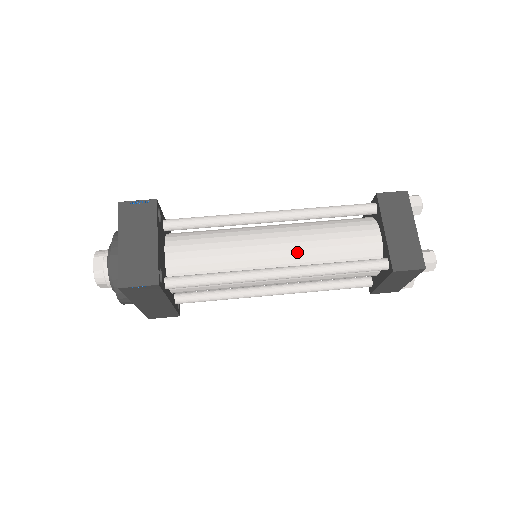
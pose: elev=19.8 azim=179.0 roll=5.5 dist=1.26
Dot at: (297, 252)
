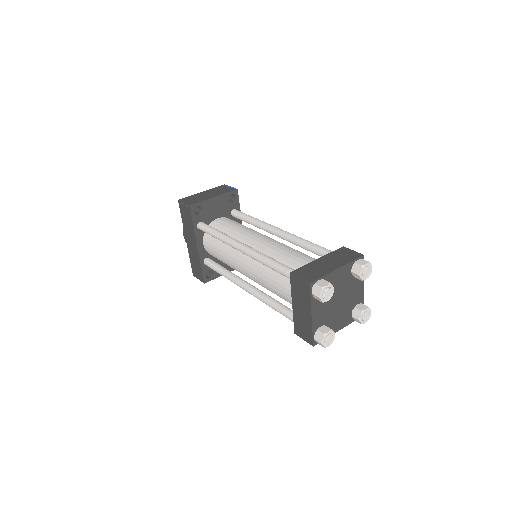
Dot at: (265, 248)
